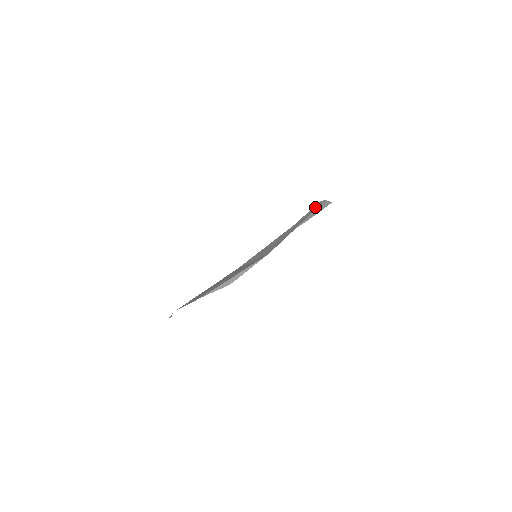
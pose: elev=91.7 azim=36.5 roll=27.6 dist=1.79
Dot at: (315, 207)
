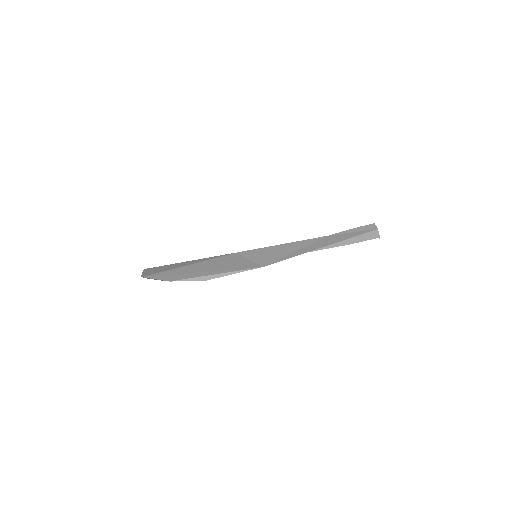
Dot at: (361, 229)
